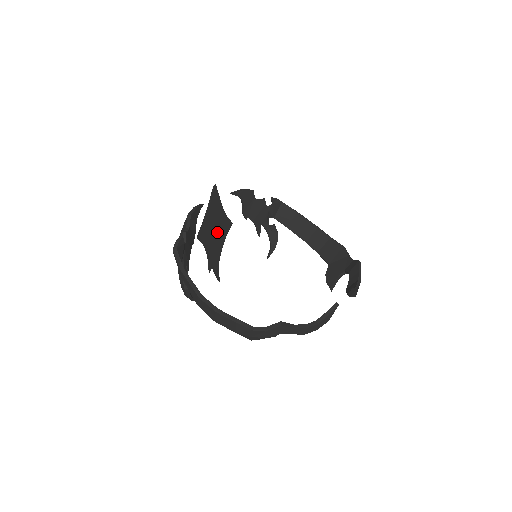
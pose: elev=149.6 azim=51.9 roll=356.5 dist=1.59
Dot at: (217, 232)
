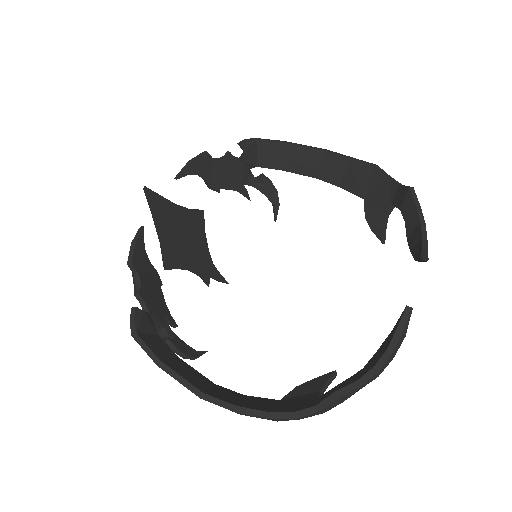
Dot at: (188, 238)
